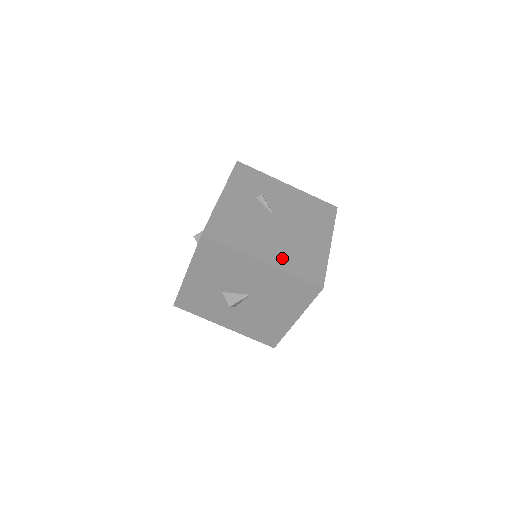
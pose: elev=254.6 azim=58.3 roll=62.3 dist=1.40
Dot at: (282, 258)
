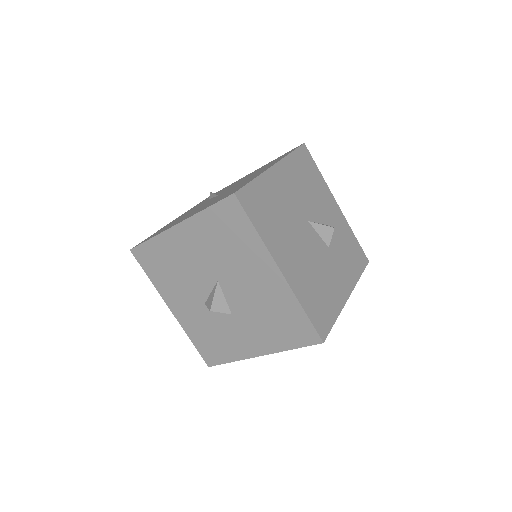
Dot at: occluded
